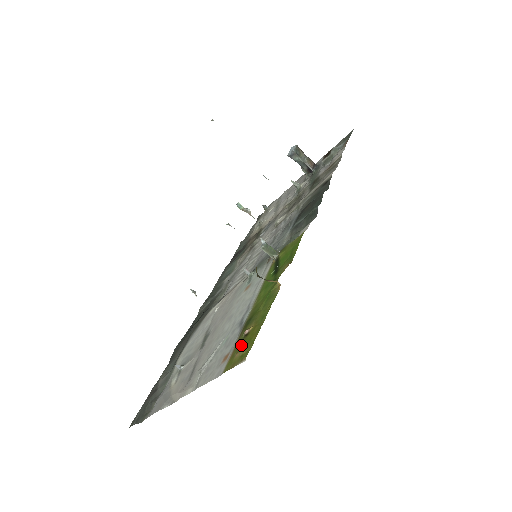
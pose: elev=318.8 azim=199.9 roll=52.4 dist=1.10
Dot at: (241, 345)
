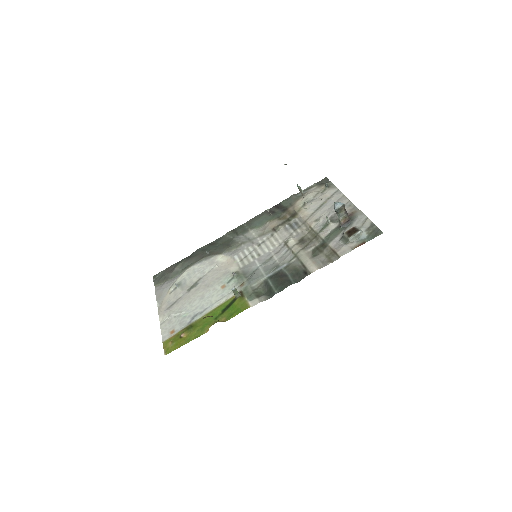
Dot at: (175, 340)
